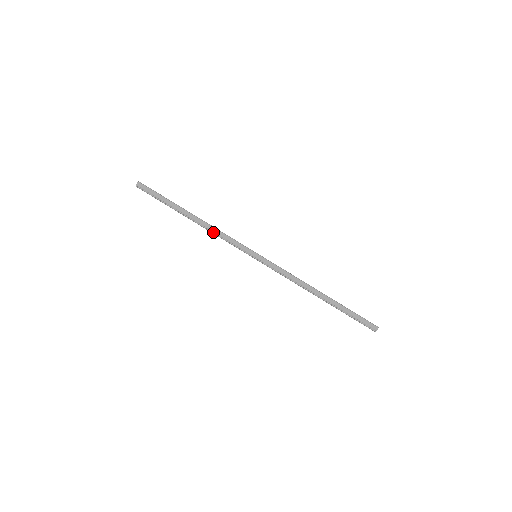
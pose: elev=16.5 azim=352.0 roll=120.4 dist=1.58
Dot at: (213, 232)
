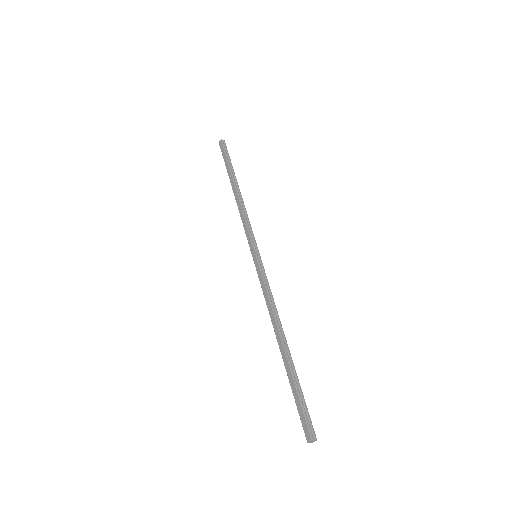
Dot at: (239, 212)
